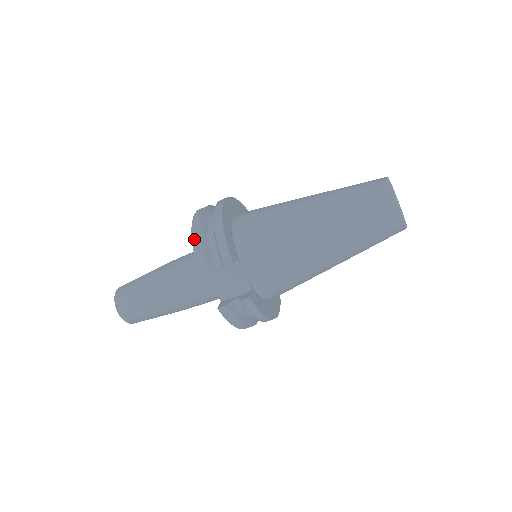
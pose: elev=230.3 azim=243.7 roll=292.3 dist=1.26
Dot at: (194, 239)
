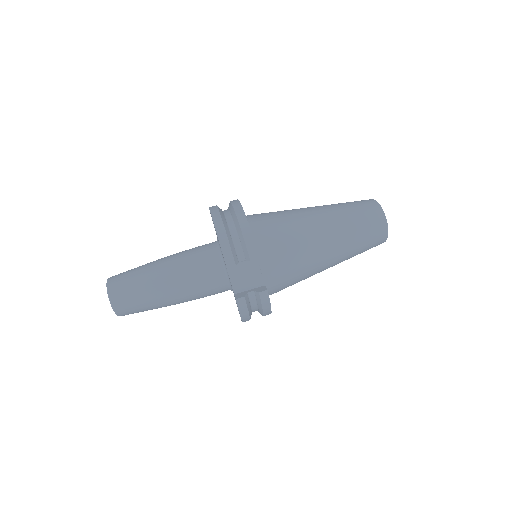
Dot at: (219, 233)
